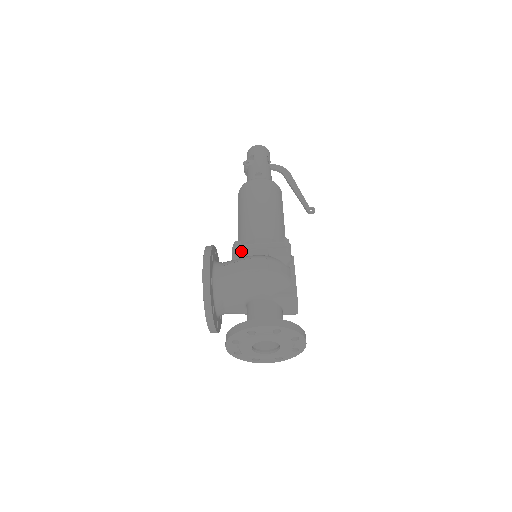
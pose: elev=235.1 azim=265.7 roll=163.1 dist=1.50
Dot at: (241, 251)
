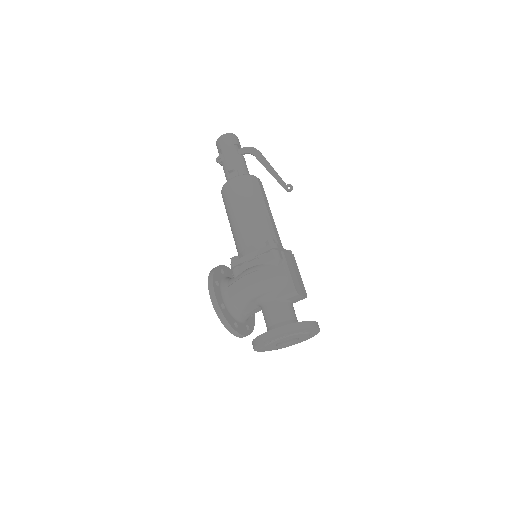
Dot at: (237, 267)
